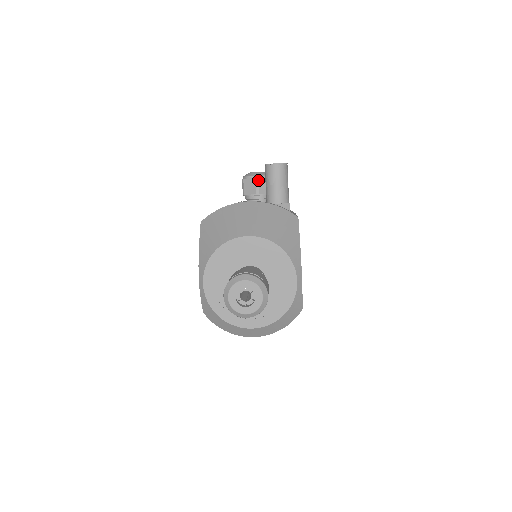
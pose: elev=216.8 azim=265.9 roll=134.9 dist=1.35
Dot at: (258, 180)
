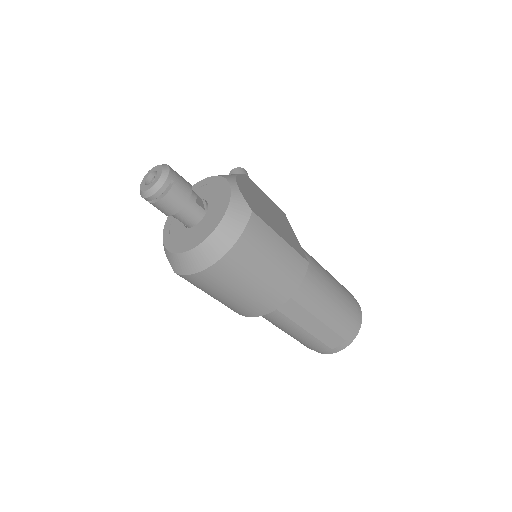
Dot at: occluded
